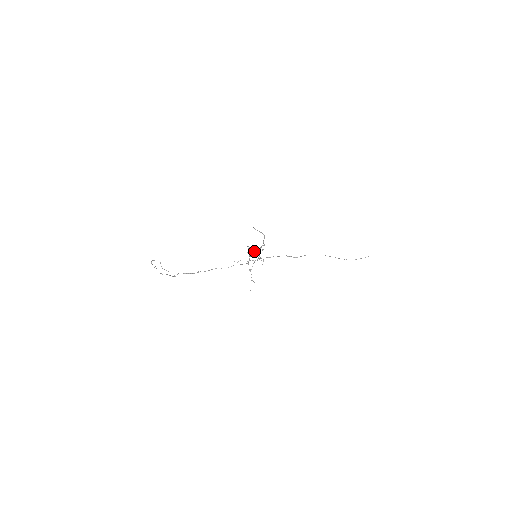
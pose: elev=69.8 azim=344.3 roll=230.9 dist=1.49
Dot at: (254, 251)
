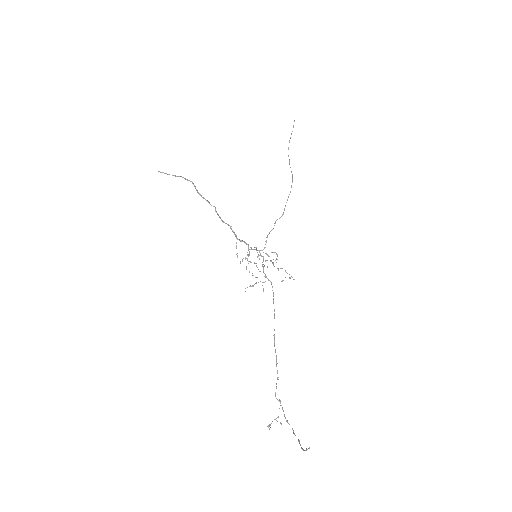
Dot at: occluded
